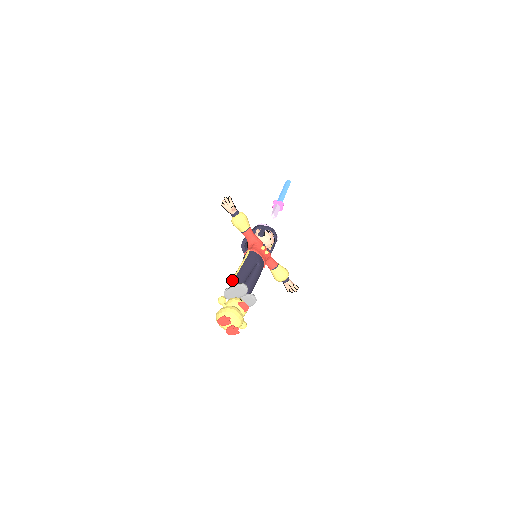
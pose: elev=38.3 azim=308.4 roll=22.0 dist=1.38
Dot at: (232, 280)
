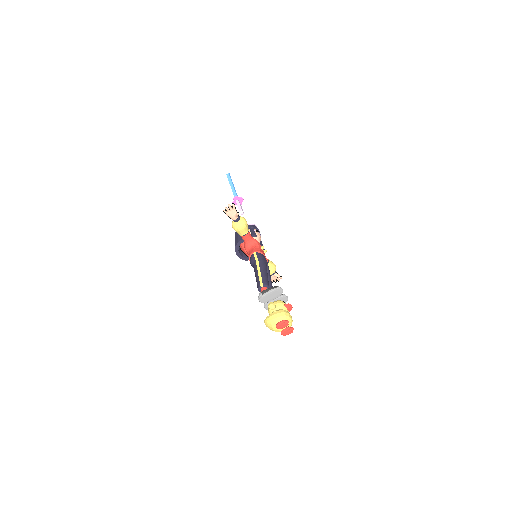
Dot at: (261, 284)
